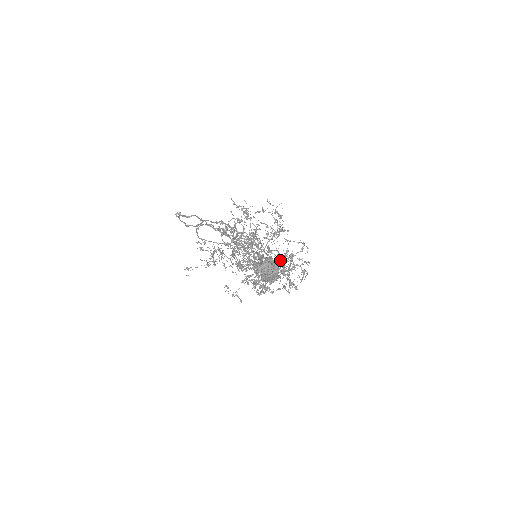
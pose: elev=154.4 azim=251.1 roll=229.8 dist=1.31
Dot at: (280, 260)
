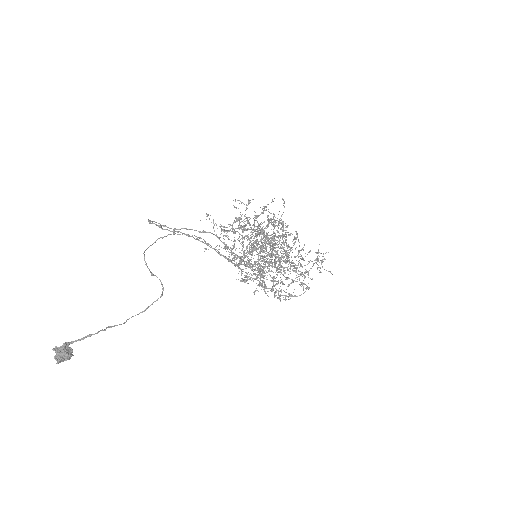
Dot at: occluded
